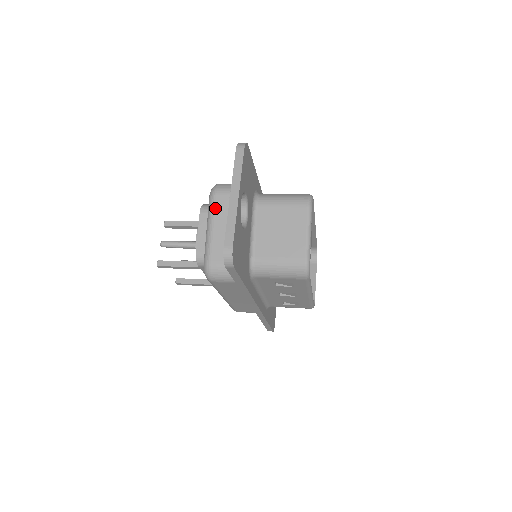
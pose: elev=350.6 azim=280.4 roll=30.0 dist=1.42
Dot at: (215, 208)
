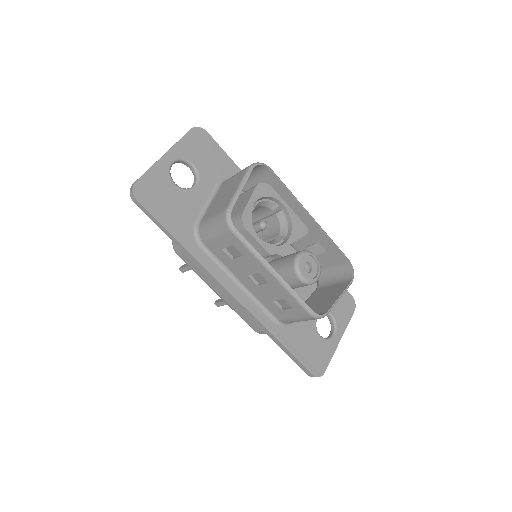
Dot at: occluded
